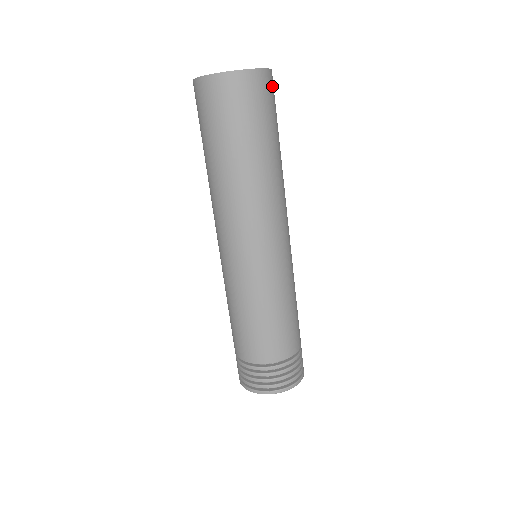
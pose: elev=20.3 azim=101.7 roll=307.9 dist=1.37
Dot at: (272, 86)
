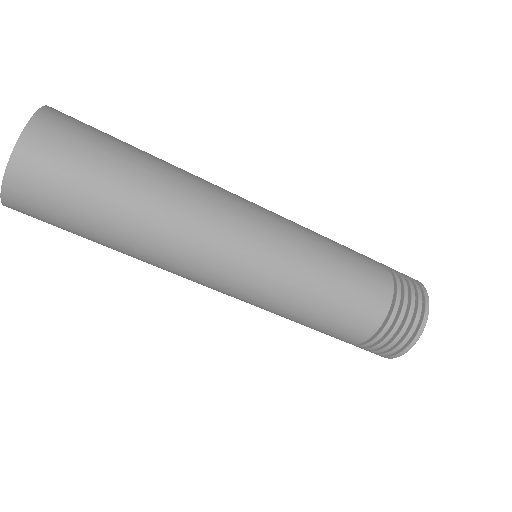
Dot at: (54, 130)
